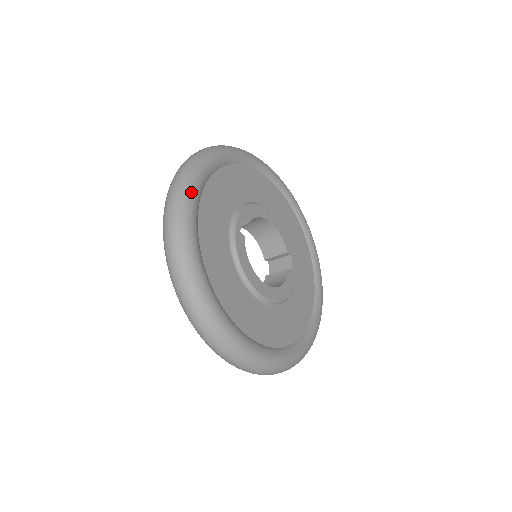
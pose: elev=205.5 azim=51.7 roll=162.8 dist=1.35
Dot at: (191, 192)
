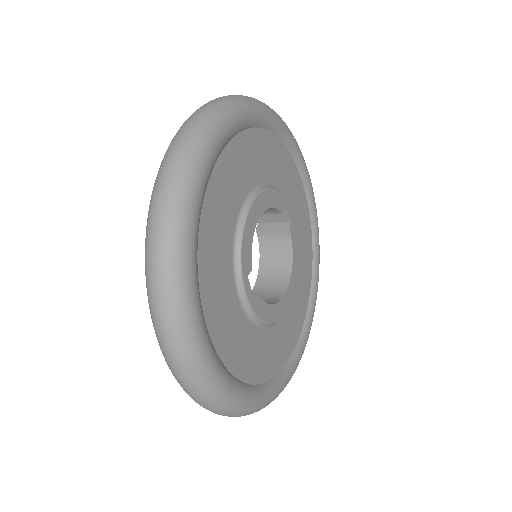
Dot at: (210, 369)
